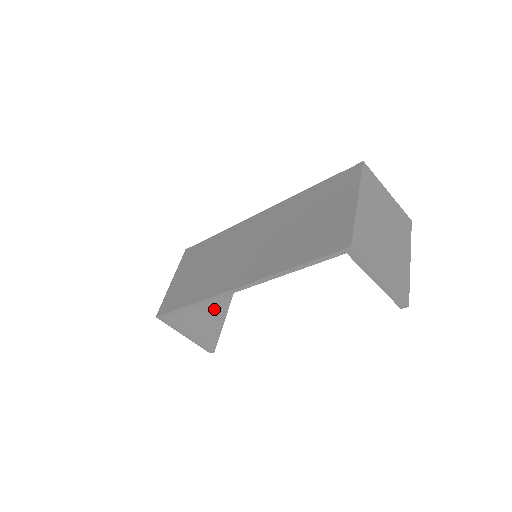
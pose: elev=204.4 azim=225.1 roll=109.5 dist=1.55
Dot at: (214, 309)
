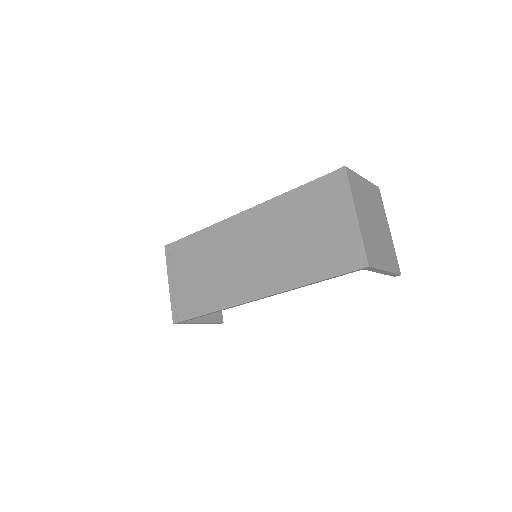
Dot at: occluded
